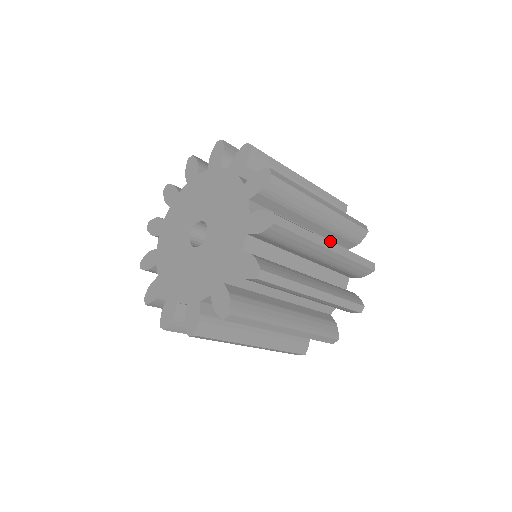
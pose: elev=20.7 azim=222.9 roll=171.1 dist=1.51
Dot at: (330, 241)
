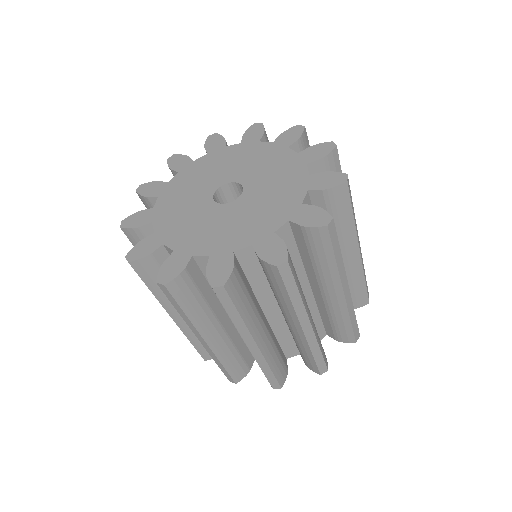
Dot at: occluded
